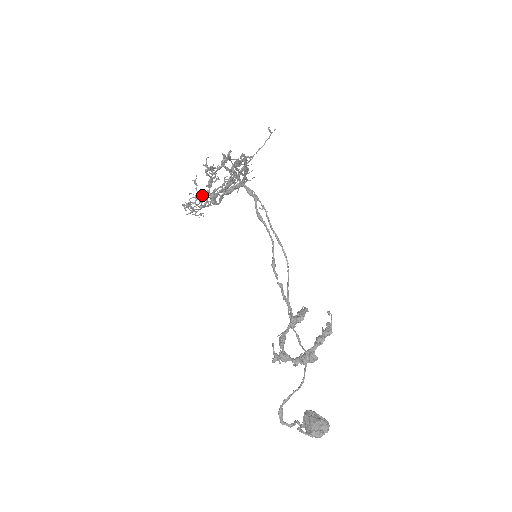
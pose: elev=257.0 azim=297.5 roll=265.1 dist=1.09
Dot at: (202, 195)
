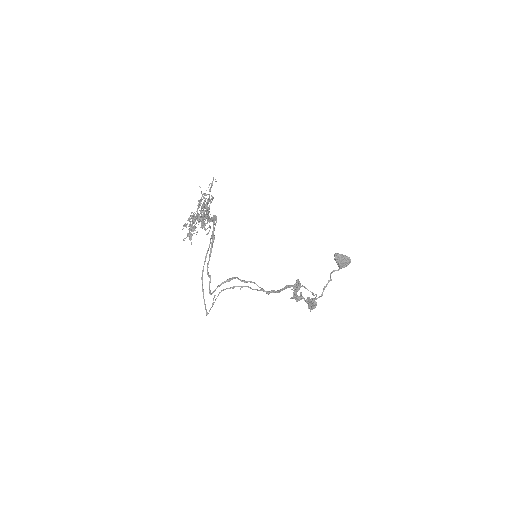
Dot at: (195, 219)
